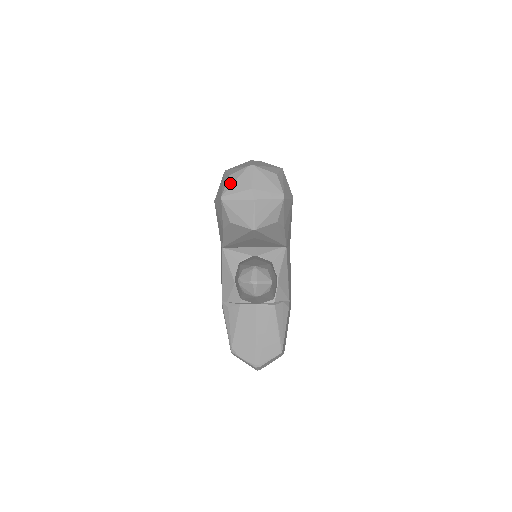
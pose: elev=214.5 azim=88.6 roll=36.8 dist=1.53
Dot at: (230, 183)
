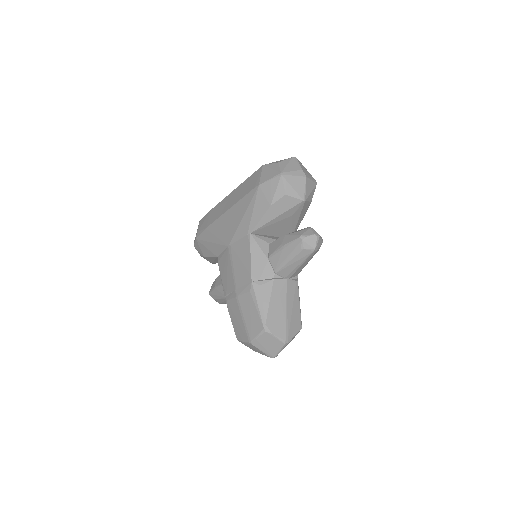
Dot at: (283, 166)
